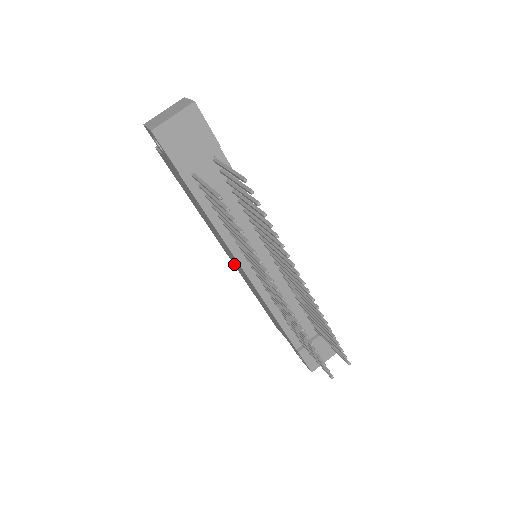
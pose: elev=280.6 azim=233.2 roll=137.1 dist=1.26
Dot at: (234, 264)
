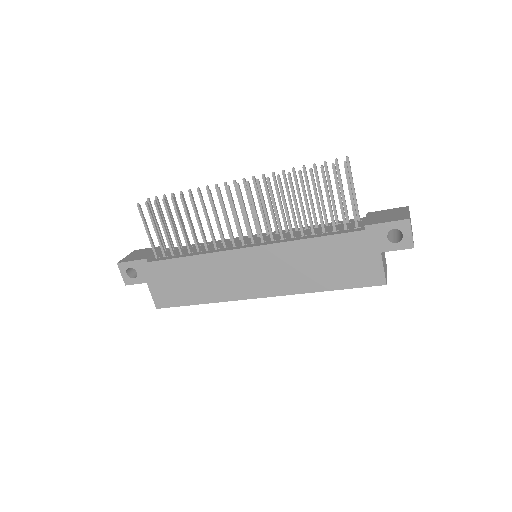
Dot at: (272, 291)
